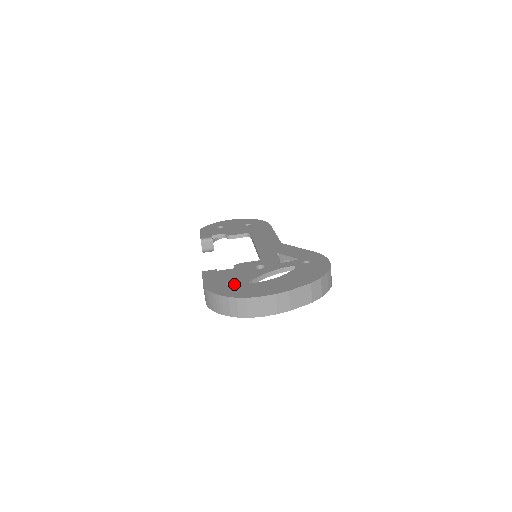
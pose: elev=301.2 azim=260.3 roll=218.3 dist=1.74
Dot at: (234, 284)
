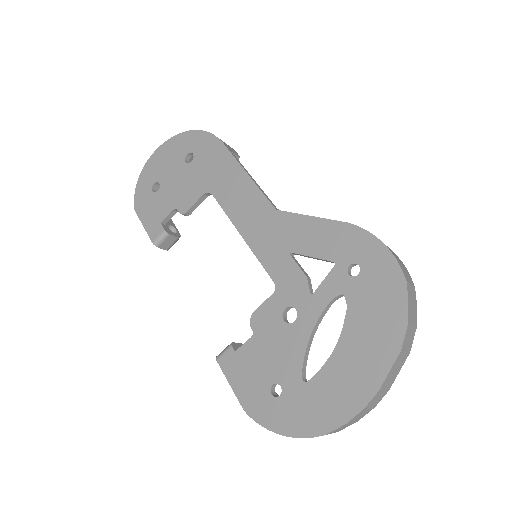
Dot at: (284, 392)
